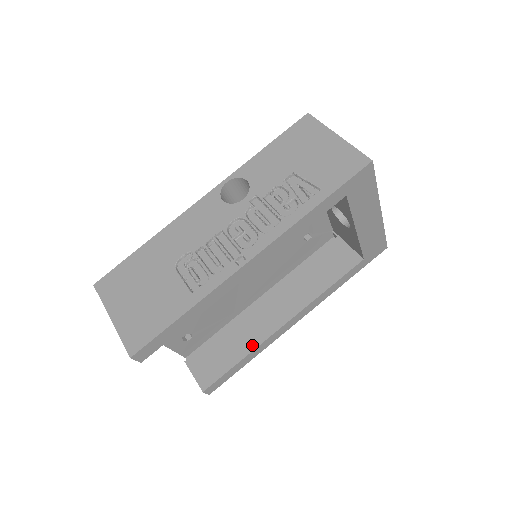
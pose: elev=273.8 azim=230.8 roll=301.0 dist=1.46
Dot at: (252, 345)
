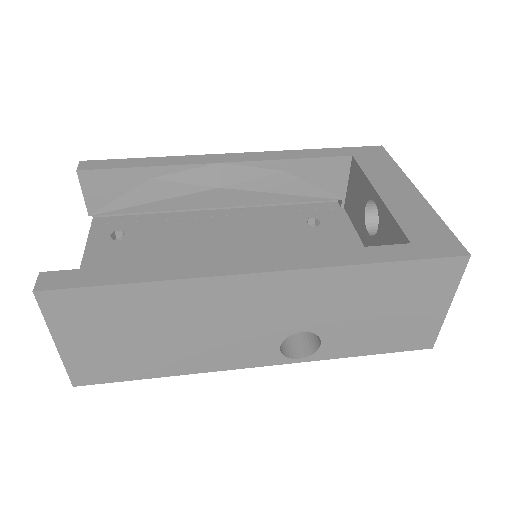
Dot at: occluded
